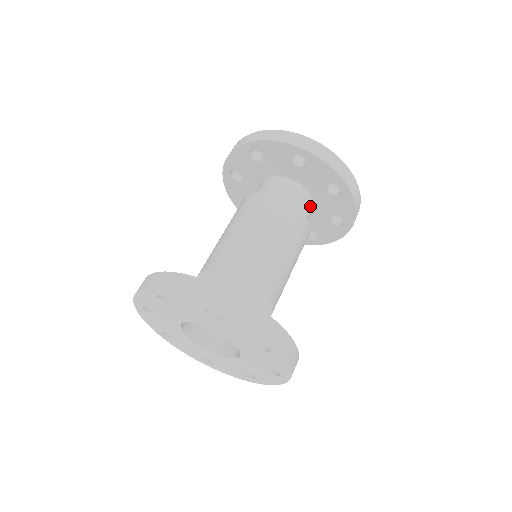
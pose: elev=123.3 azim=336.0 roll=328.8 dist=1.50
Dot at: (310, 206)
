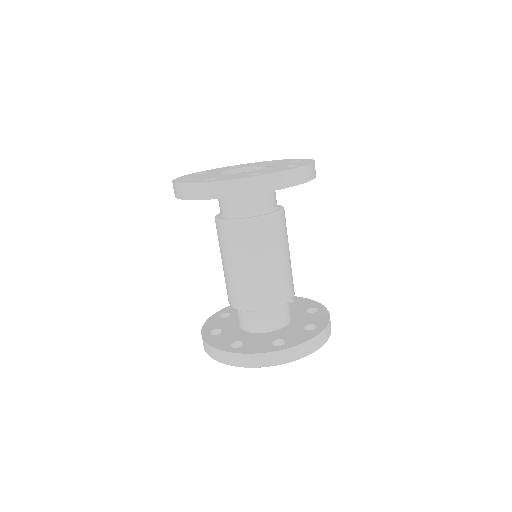
Dot at: (260, 195)
